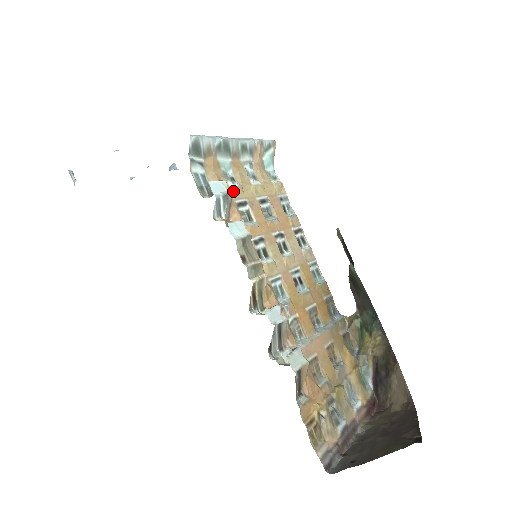
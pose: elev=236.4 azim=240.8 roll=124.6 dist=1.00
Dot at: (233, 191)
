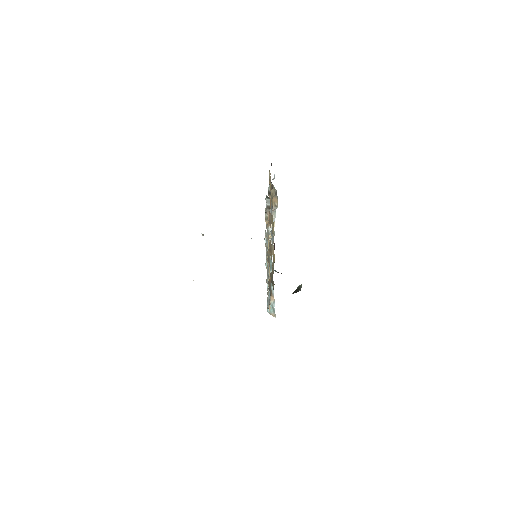
Dot at: occluded
